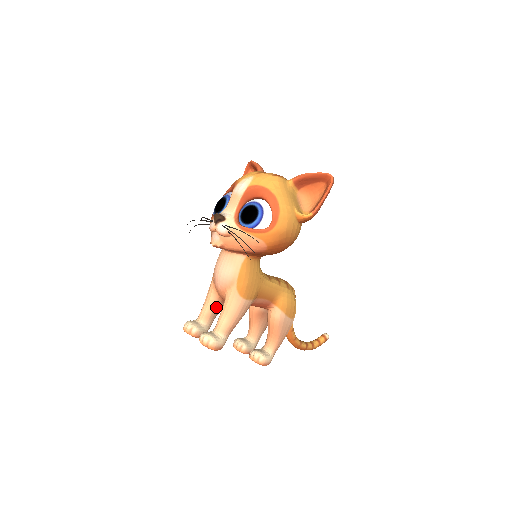
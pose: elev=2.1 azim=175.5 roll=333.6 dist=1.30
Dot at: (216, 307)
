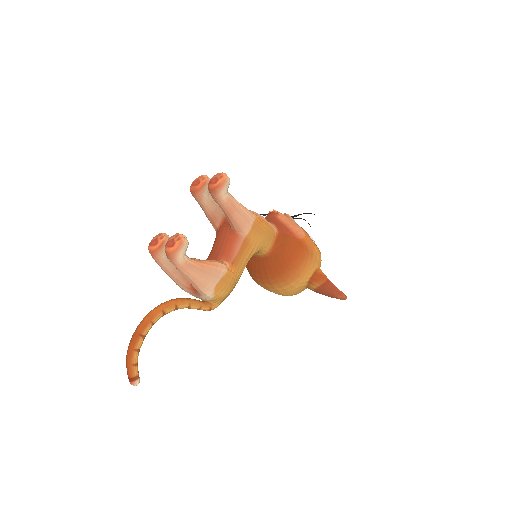
Dot at: (221, 209)
